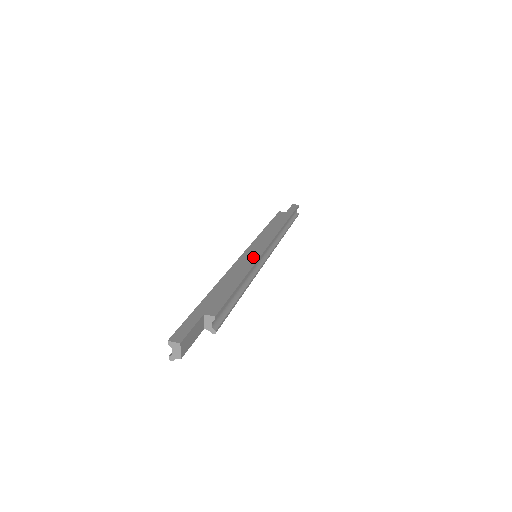
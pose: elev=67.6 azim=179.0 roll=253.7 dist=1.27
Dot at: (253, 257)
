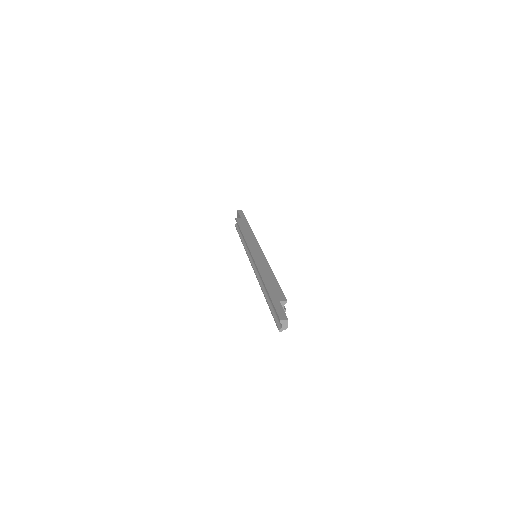
Dot at: (262, 258)
